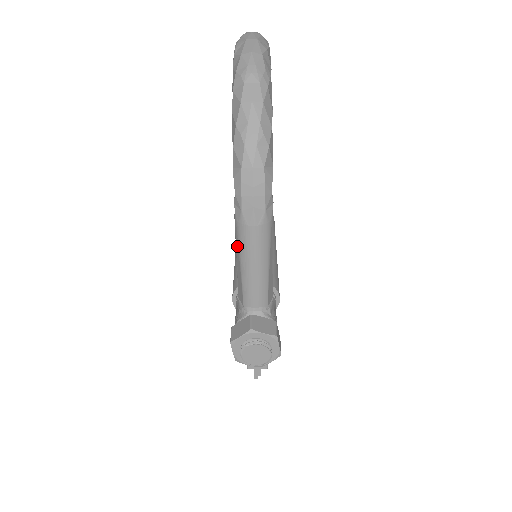
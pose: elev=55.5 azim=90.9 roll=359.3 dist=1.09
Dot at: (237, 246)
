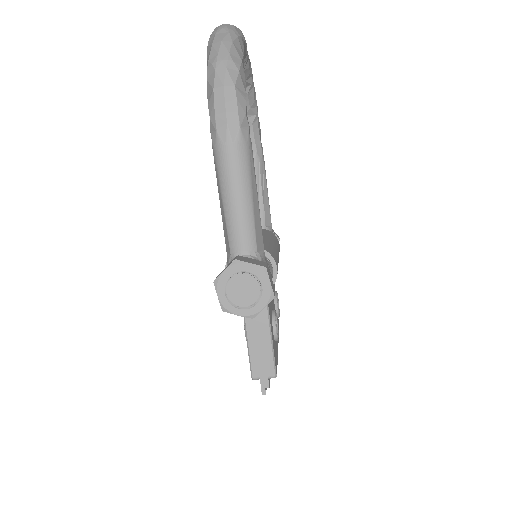
Dot at: (217, 179)
